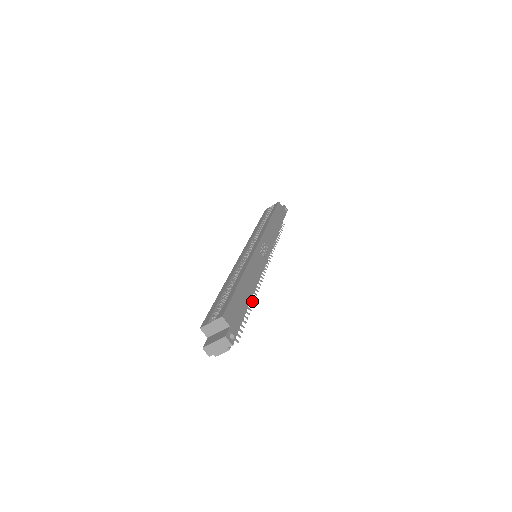
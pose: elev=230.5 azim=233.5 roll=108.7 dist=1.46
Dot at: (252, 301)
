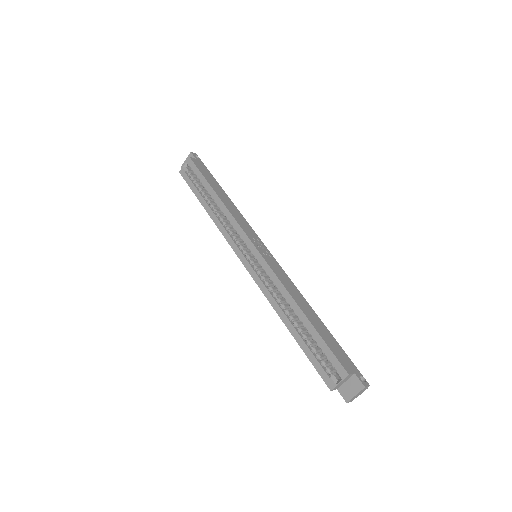
Dot at: occluded
